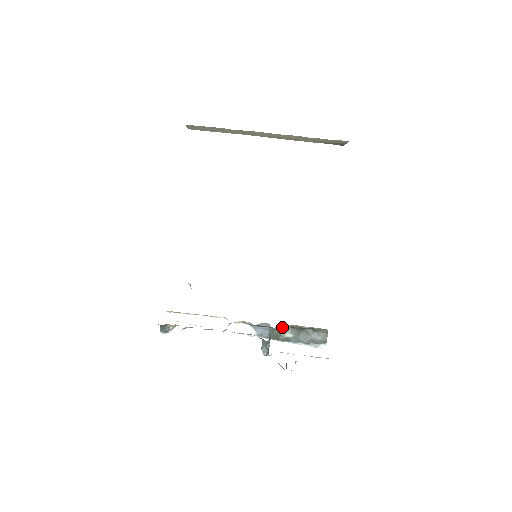
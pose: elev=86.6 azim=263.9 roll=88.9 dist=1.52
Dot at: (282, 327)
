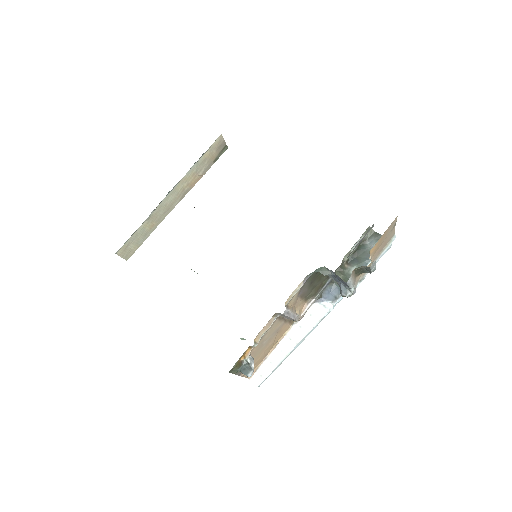
Dot at: (339, 271)
